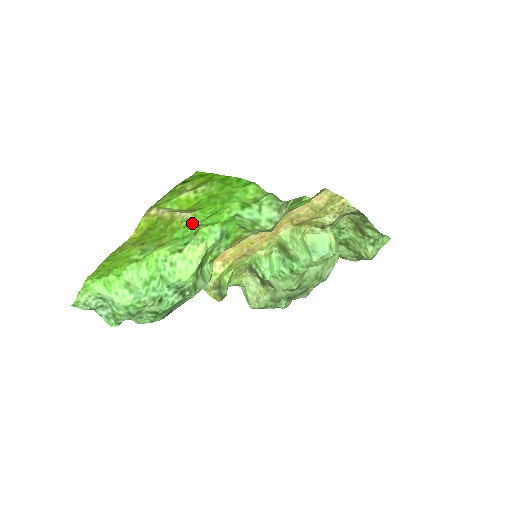
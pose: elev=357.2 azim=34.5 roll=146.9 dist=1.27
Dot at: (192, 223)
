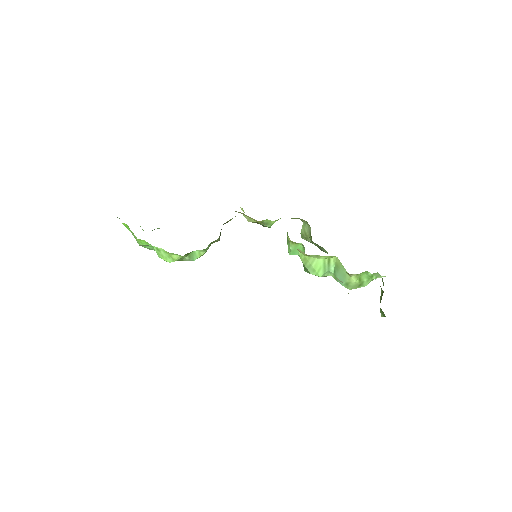
Dot at: occluded
